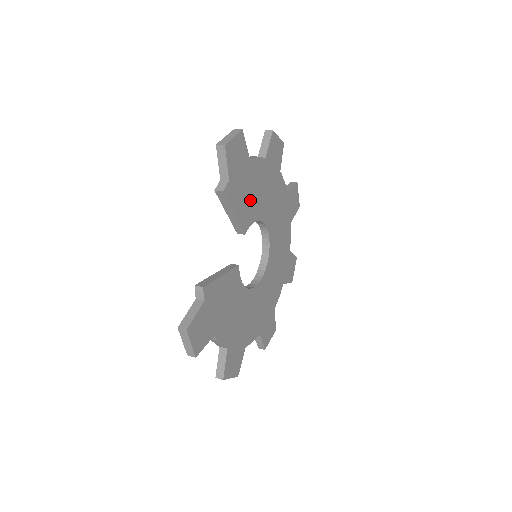
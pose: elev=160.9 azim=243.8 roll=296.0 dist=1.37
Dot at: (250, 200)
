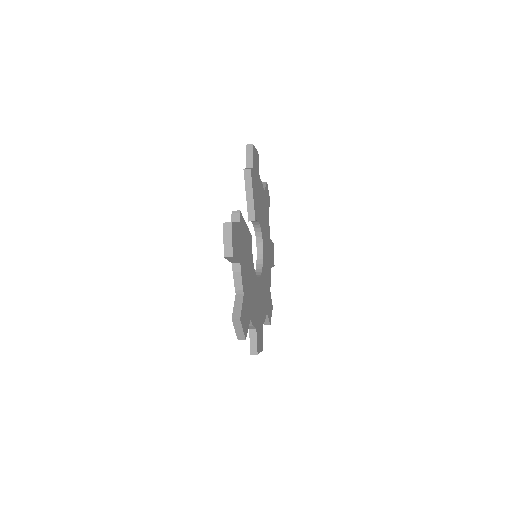
Dot at: (258, 203)
